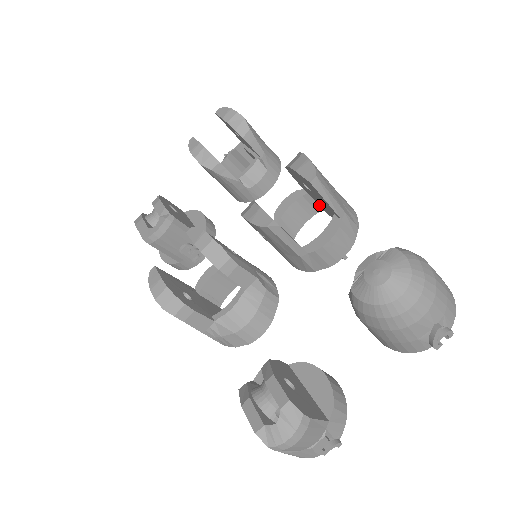
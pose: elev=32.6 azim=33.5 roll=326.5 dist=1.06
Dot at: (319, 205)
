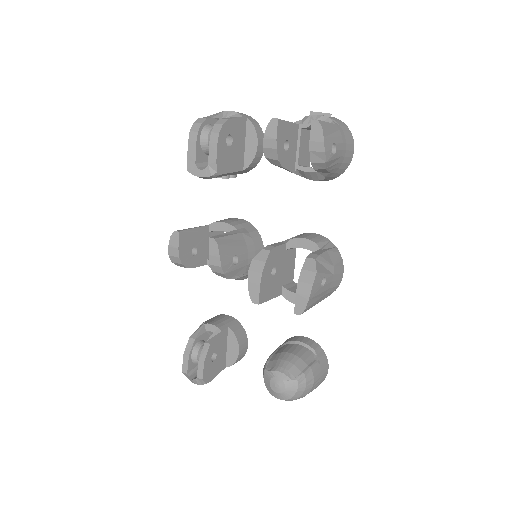
Dot at: occluded
